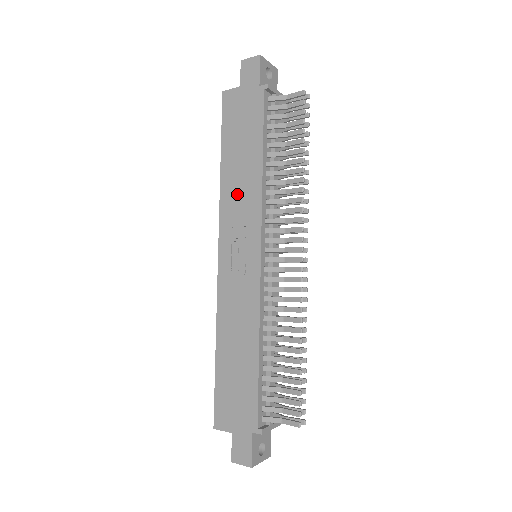
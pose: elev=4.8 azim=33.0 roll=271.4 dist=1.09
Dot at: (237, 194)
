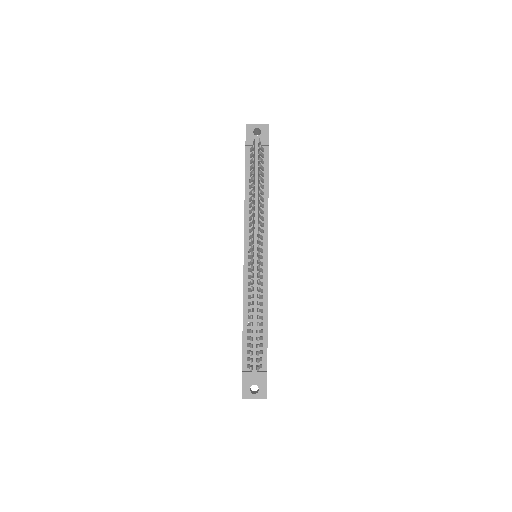
Dot at: occluded
